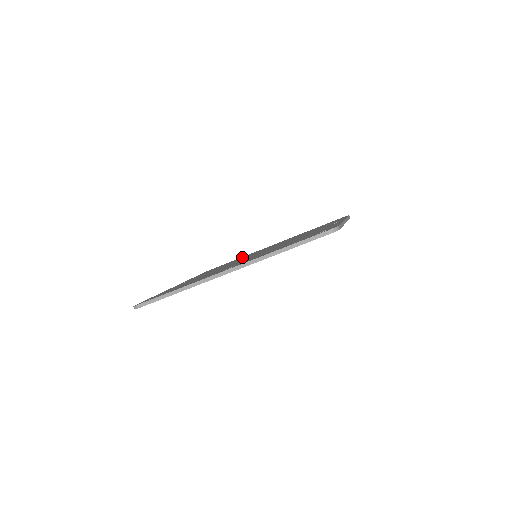
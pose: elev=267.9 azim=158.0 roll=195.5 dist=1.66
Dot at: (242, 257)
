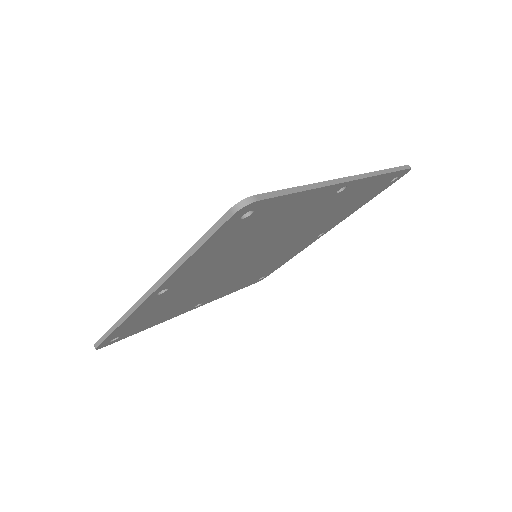
Dot at: occluded
